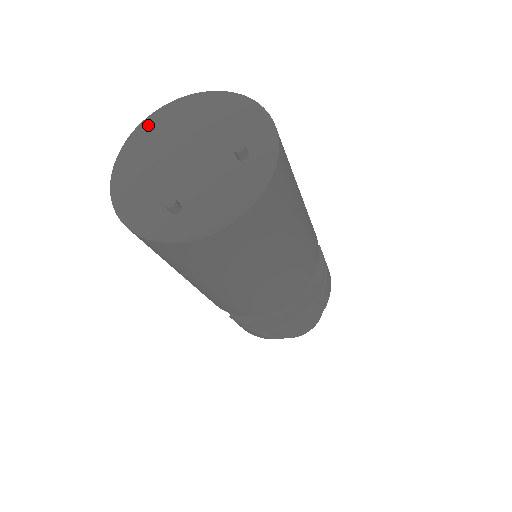
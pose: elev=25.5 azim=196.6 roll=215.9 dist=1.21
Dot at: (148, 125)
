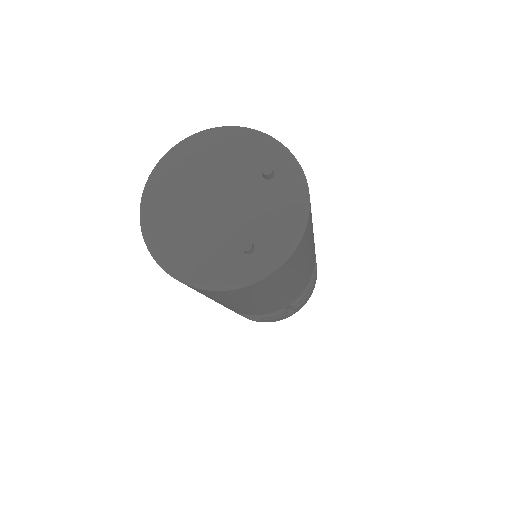
Dot at: (153, 198)
